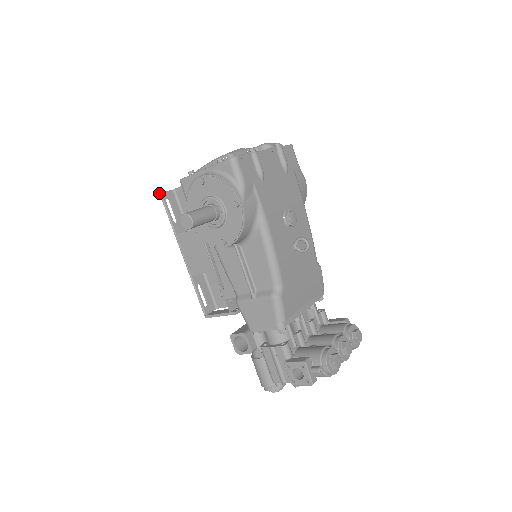
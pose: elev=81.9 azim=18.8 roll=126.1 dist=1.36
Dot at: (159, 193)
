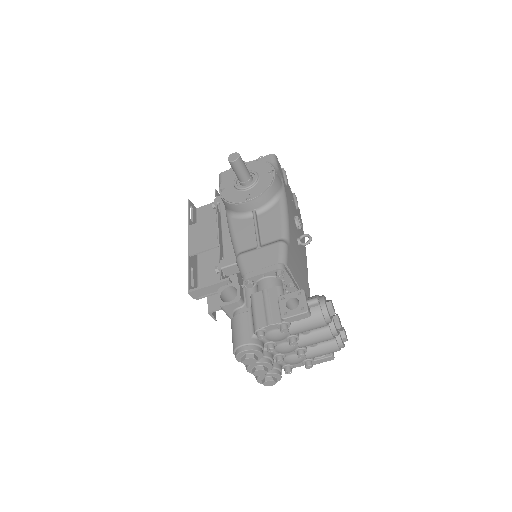
Dot at: occluded
